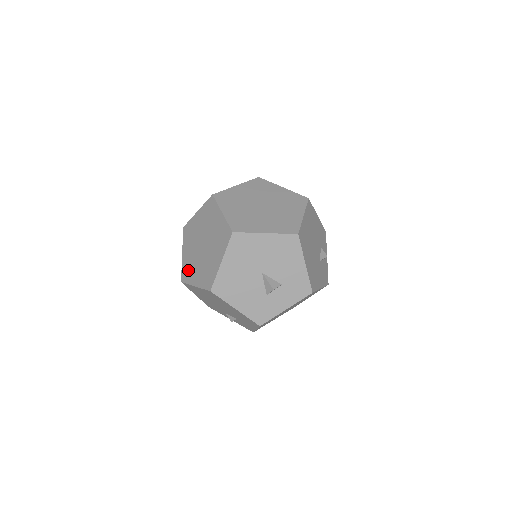
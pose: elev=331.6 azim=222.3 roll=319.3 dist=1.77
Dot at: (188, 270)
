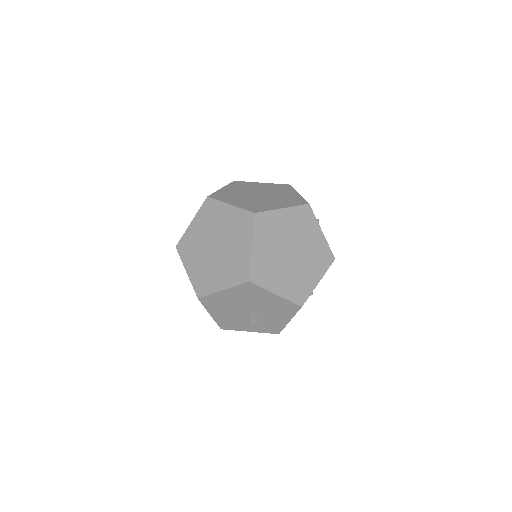
Dot at: (188, 247)
